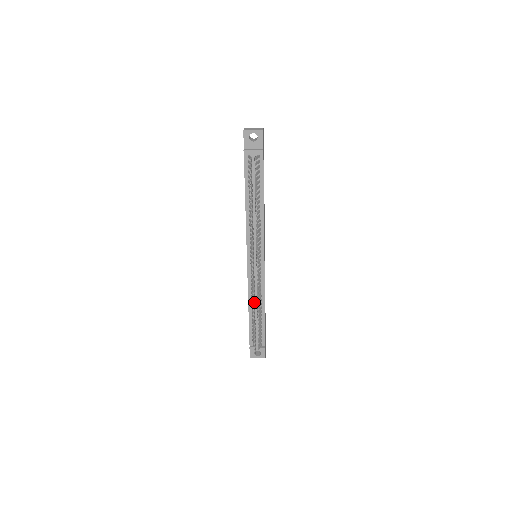
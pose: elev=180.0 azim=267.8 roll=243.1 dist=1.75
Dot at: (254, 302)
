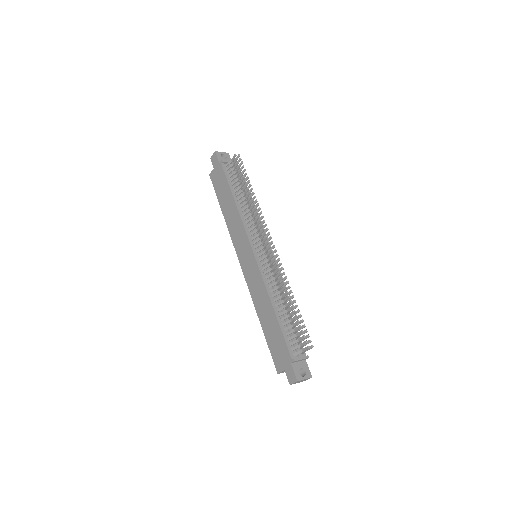
Dot at: (281, 283)
